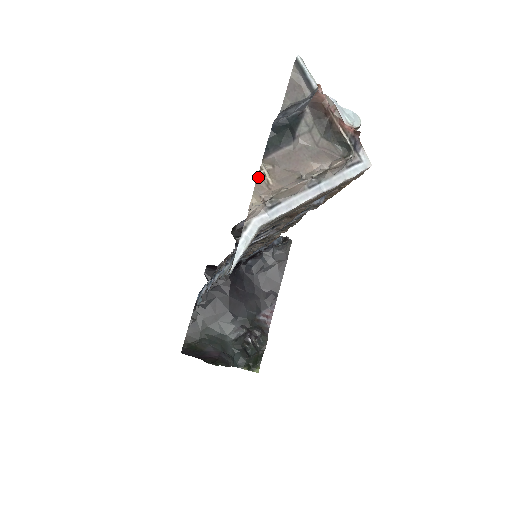
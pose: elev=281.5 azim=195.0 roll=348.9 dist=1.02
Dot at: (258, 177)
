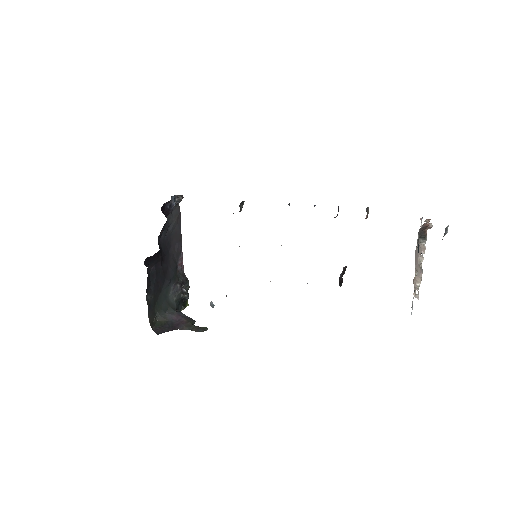
Dot at: (414, 279)
